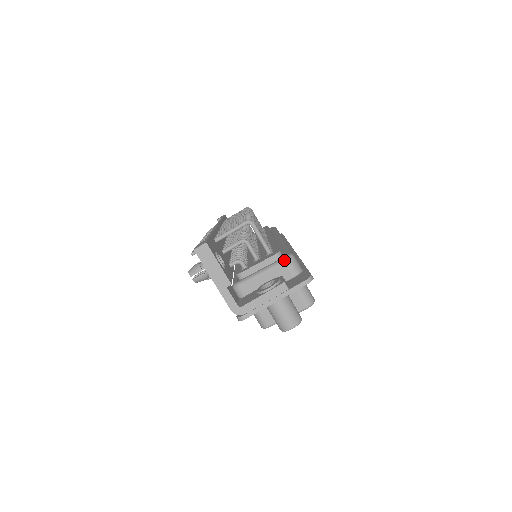
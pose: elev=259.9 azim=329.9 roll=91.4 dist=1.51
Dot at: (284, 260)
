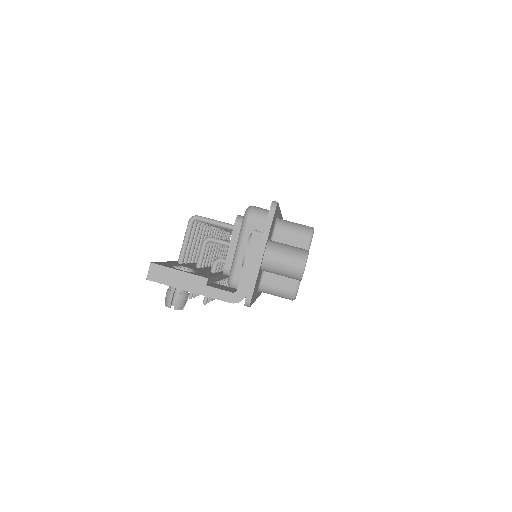
Dot at: (245, 217)
